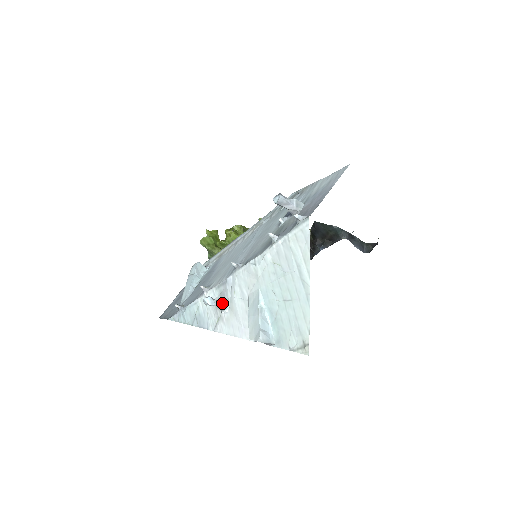
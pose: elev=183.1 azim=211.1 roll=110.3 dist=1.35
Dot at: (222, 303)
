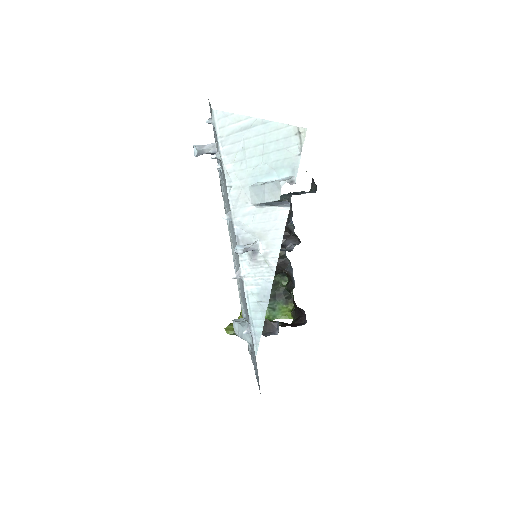
Dot at: (251, 244)
